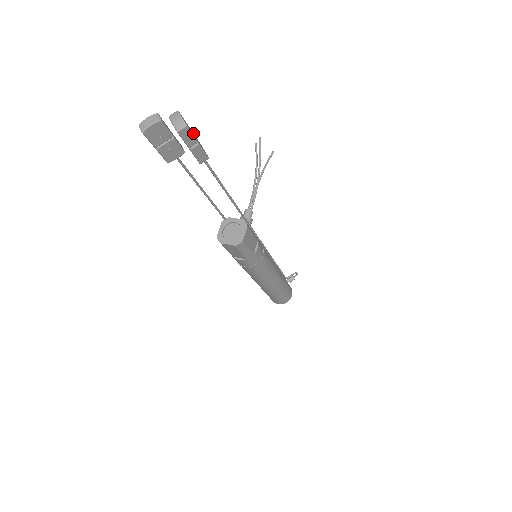
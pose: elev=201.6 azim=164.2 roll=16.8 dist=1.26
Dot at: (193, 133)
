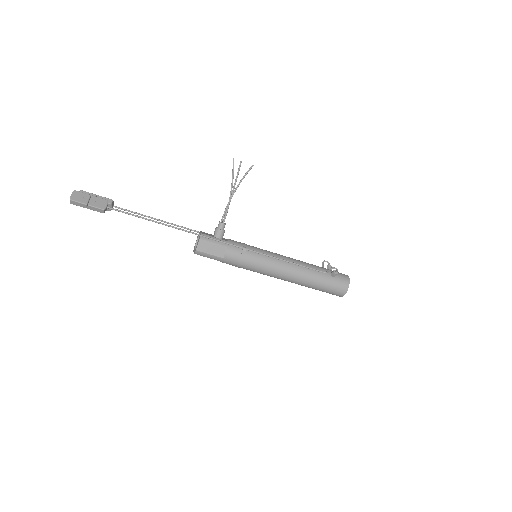
Dot at: (93, 197)
